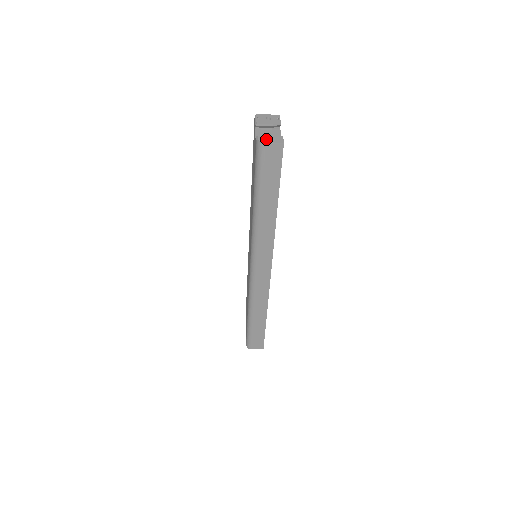
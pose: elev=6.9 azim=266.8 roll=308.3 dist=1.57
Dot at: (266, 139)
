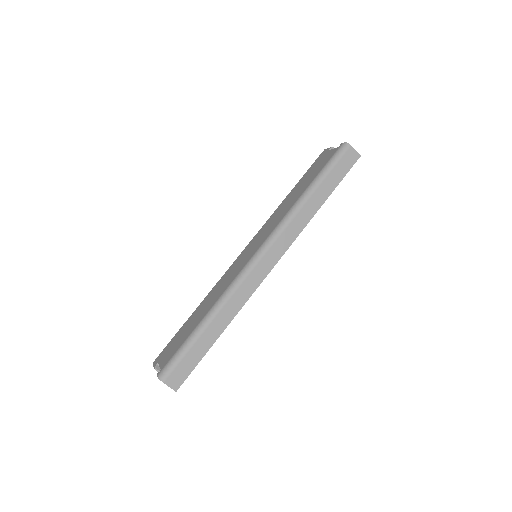
Dot at: (350, 147)
